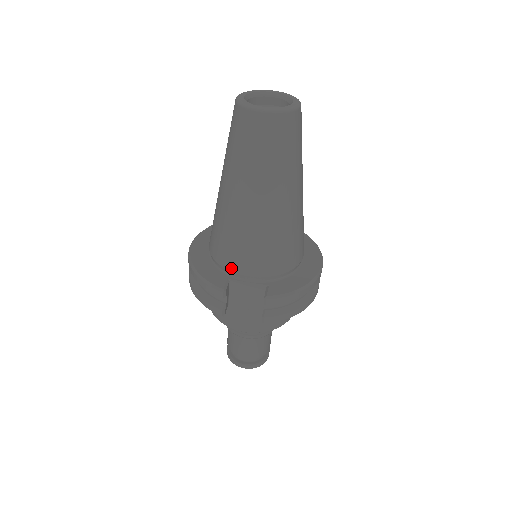
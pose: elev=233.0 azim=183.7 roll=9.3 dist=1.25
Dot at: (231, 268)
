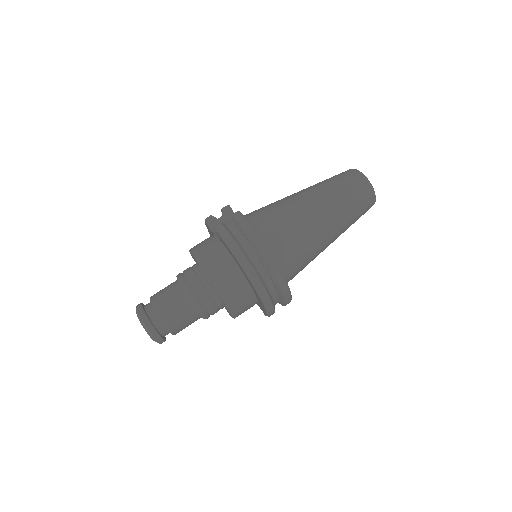
Dot at: occluded
